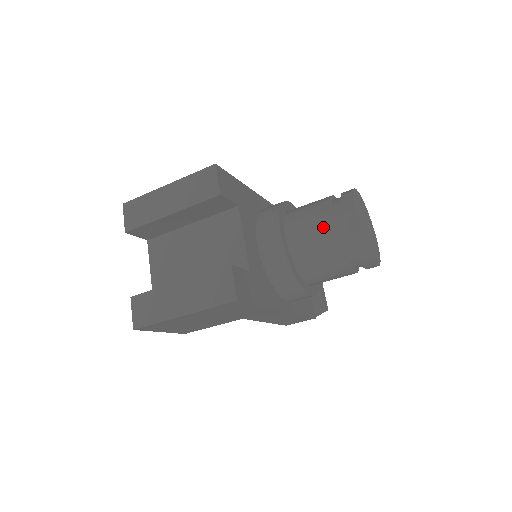
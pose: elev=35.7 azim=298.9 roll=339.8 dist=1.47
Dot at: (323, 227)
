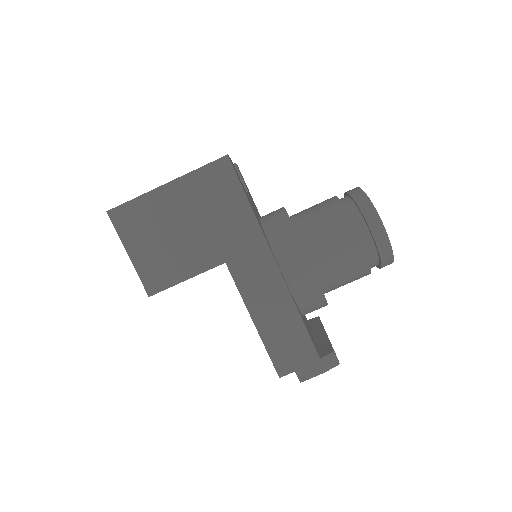
Dot at: (326, 200)
